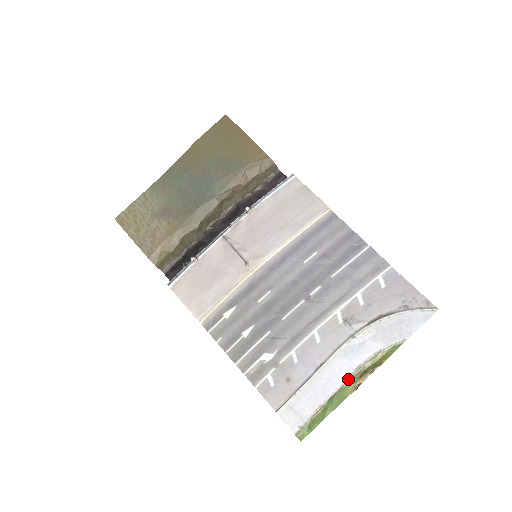
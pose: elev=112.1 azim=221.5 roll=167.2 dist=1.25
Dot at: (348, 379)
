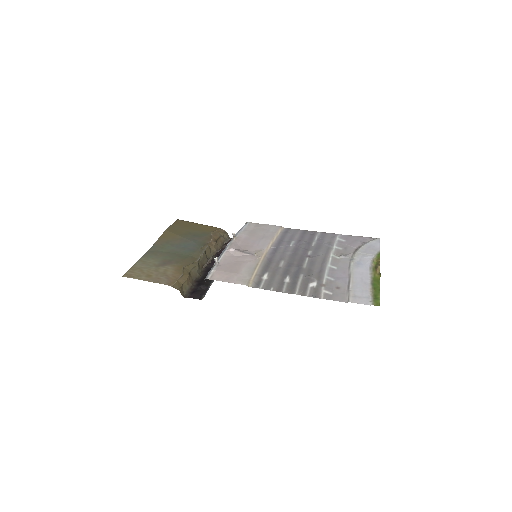
Dot at: (371, 274)
